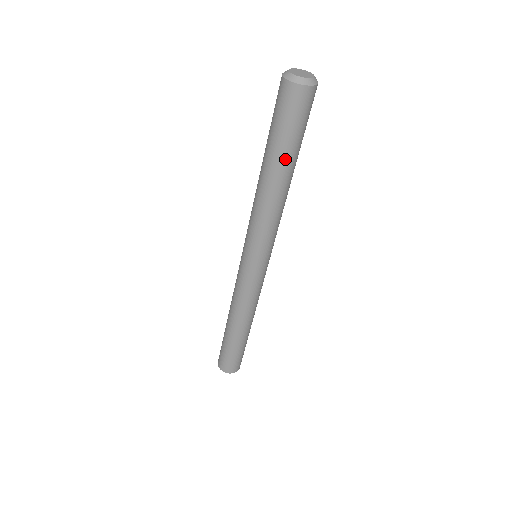
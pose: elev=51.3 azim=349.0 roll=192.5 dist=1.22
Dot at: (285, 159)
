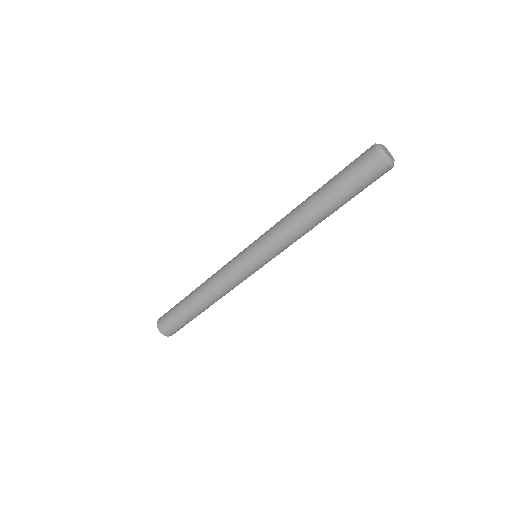
Dot at: (335, 201)
